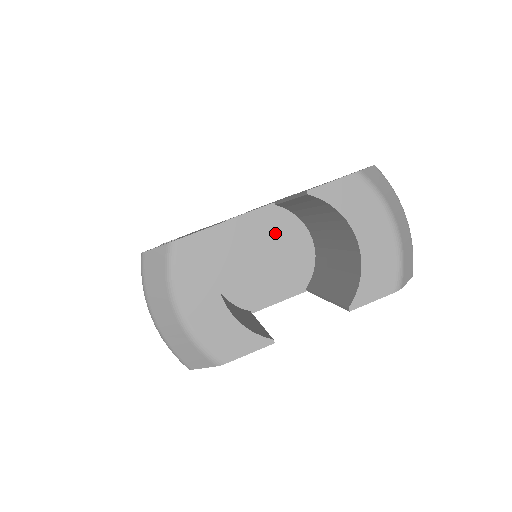
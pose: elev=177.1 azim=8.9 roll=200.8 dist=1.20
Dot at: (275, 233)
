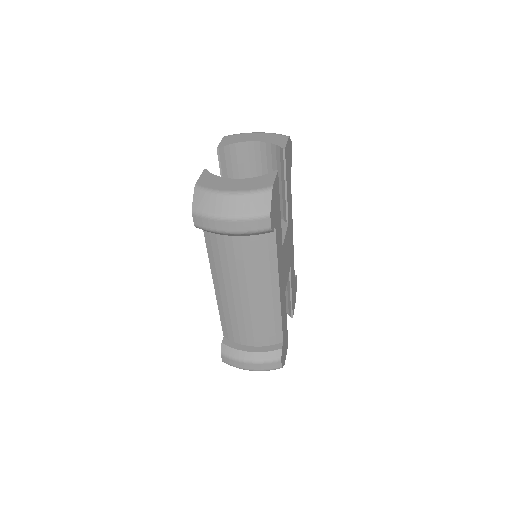
Dot at: occluded
